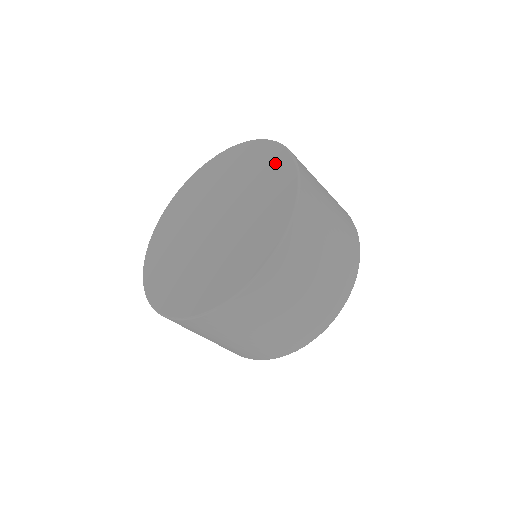
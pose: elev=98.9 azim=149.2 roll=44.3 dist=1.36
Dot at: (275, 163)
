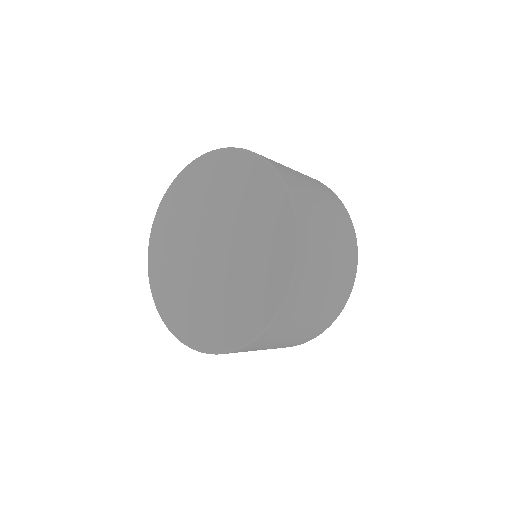
Dot at: (217, 165)
